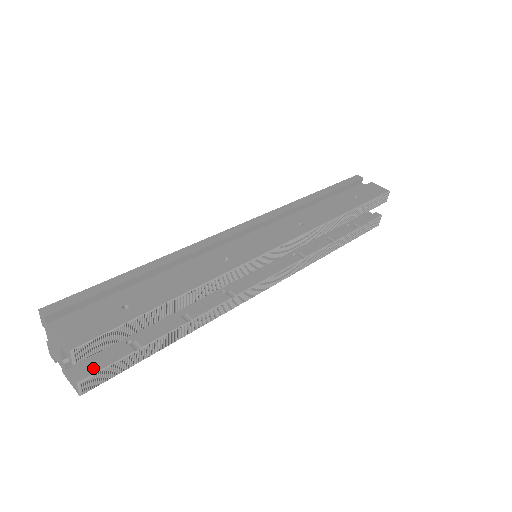
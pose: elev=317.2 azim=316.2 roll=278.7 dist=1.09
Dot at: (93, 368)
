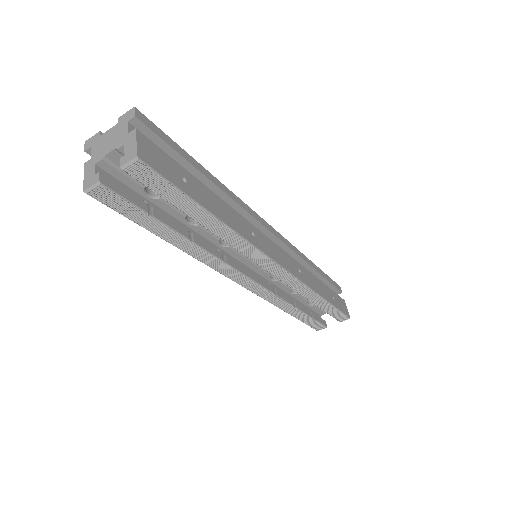
Dot at: (116, 187)
